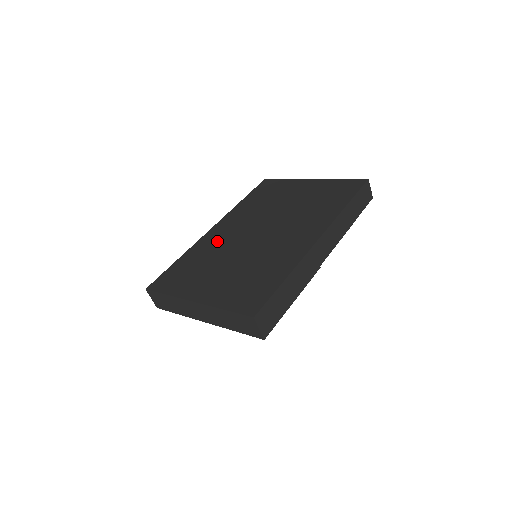
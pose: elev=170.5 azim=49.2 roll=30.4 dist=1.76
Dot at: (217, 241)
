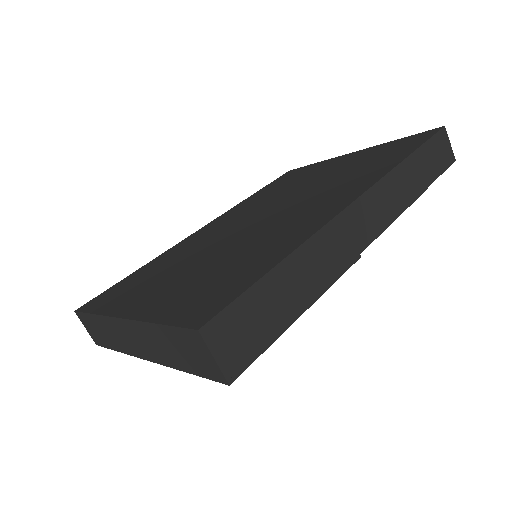
Dot at: (199, 239)
